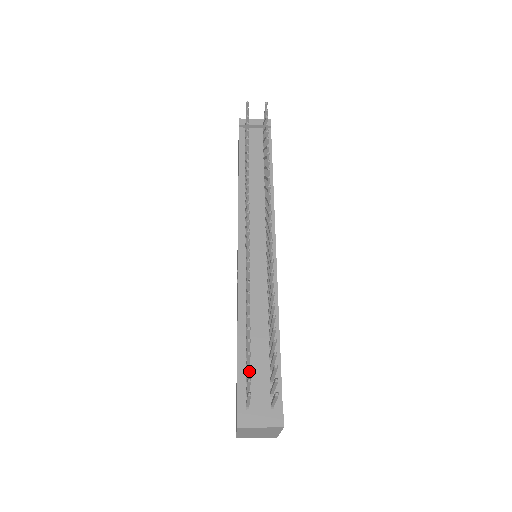
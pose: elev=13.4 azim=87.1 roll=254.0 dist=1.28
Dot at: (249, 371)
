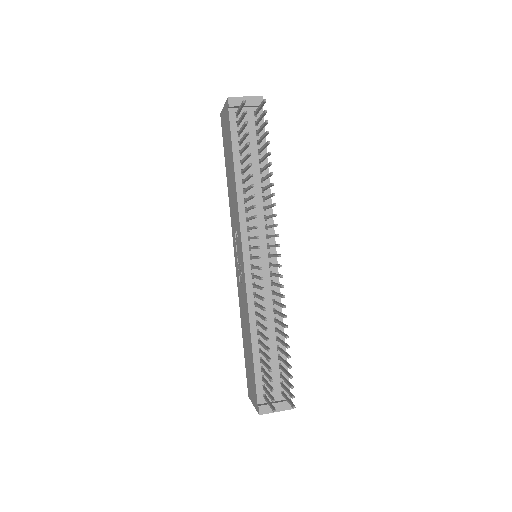
Dot at: occluded
